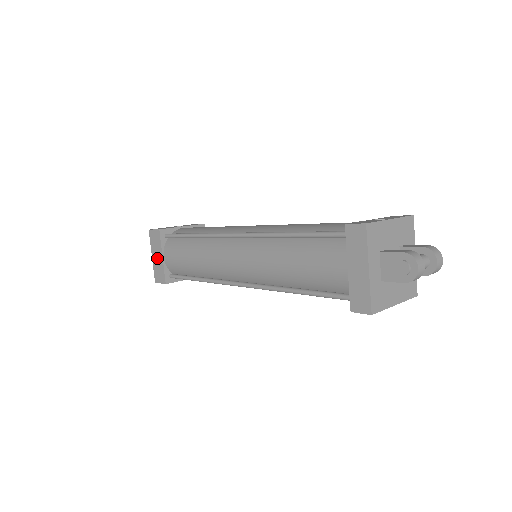
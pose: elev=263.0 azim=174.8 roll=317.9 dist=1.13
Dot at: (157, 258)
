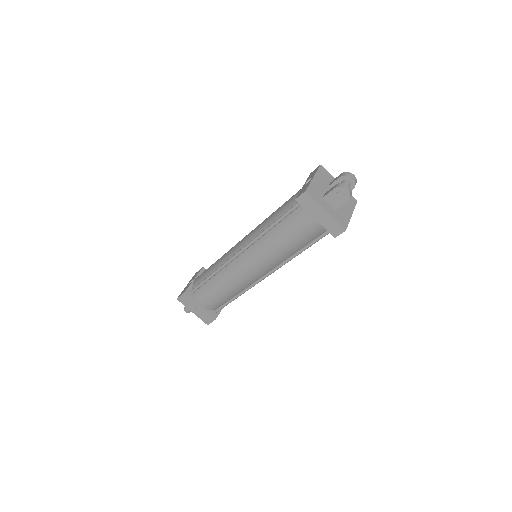
Dot at: (197, 310)
